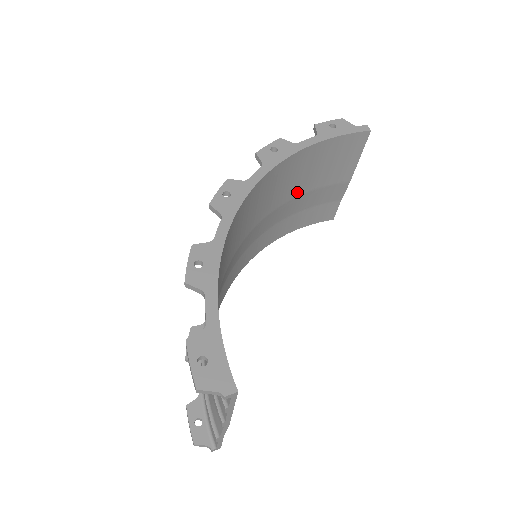
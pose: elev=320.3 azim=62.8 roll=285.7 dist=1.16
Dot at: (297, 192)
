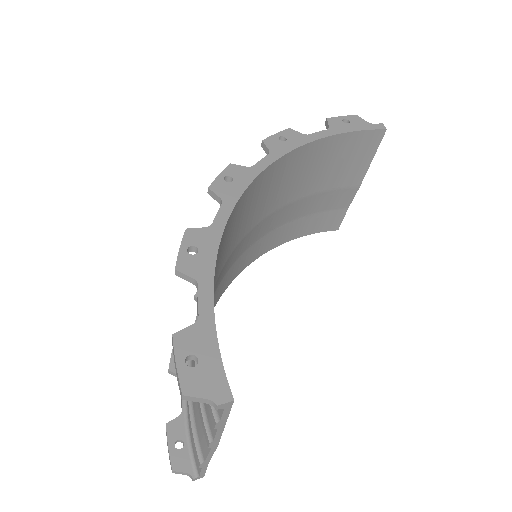
Dot at: (303, 192)
